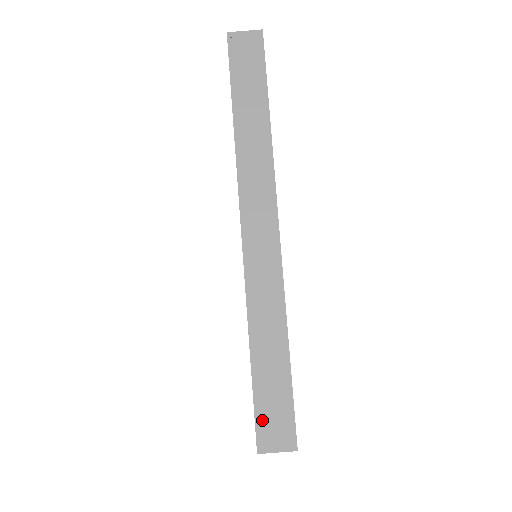
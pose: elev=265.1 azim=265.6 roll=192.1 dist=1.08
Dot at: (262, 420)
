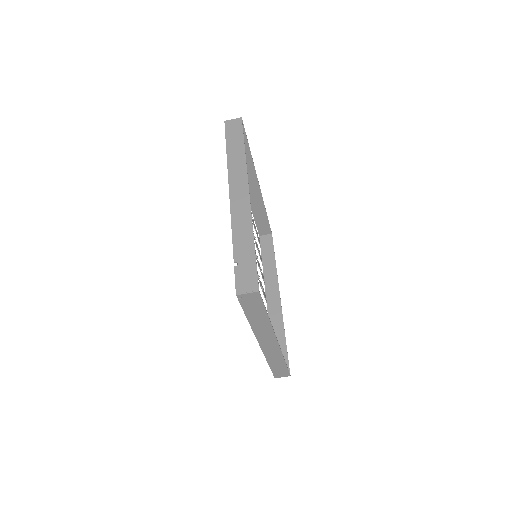
Dot at: (276, 374)
